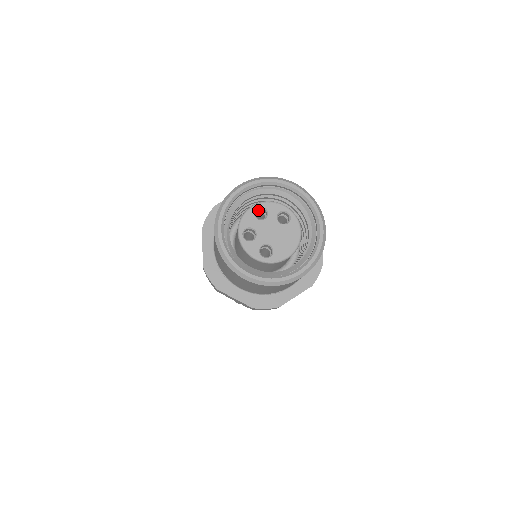
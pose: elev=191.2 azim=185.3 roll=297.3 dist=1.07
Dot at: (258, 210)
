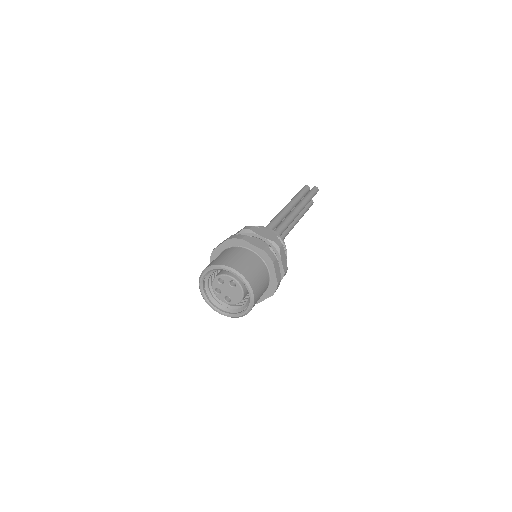
Dot at: occluded
